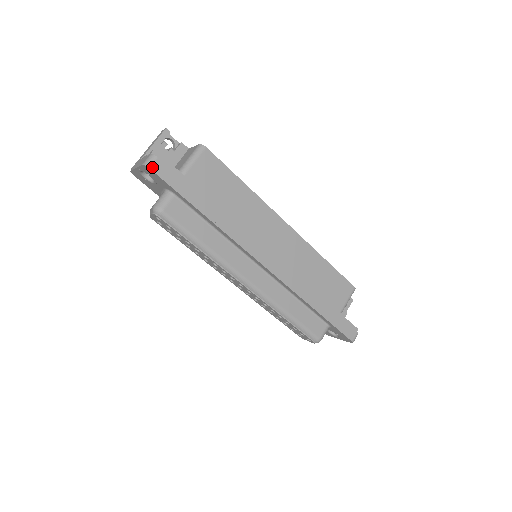
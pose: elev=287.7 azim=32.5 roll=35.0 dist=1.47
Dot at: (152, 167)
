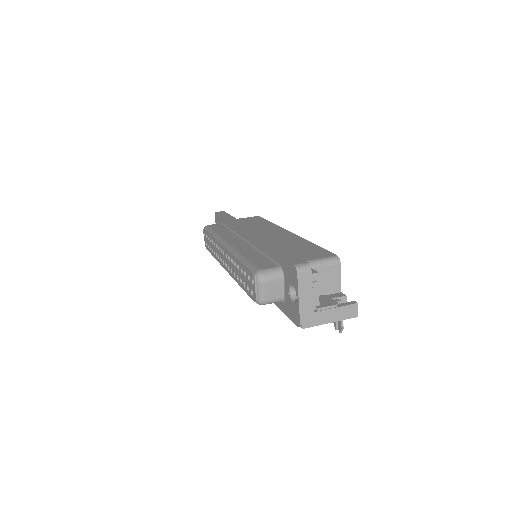
Dot at: (217, 212)
